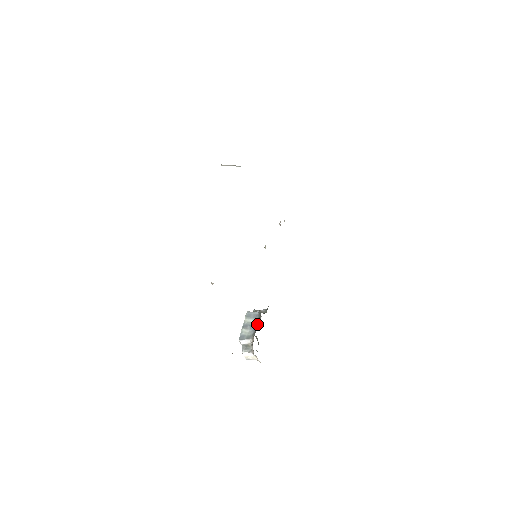
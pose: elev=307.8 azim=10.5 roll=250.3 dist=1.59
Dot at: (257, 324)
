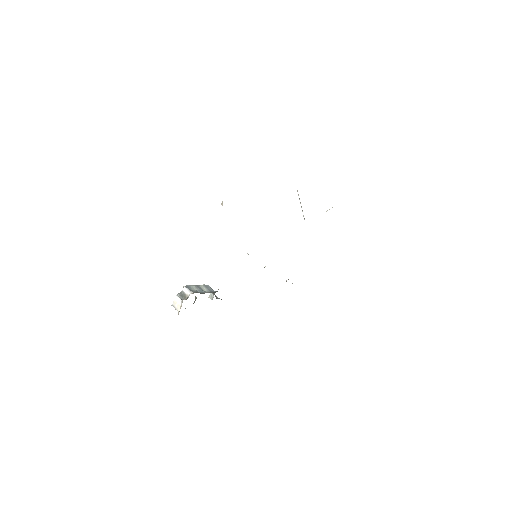
Dot at: (206, 292)
